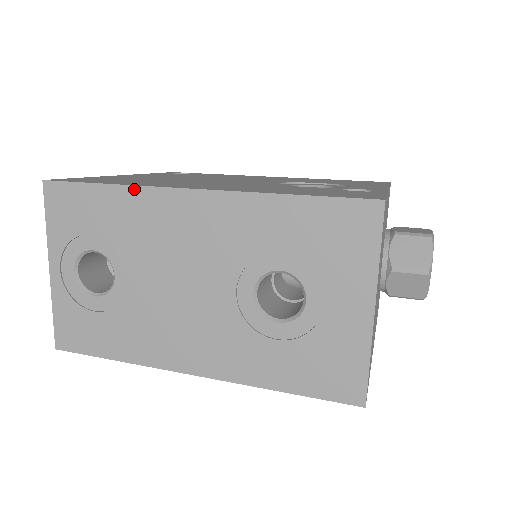
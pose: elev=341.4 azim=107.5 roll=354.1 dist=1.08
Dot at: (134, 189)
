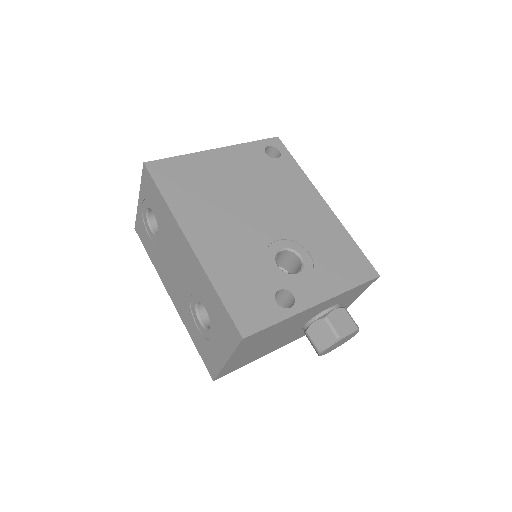
Dot at: (171, 213)
